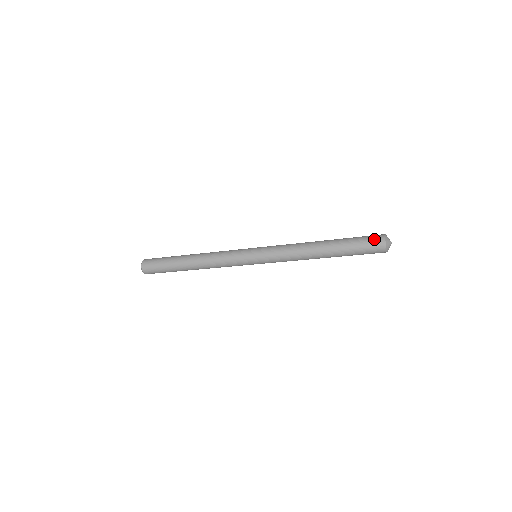
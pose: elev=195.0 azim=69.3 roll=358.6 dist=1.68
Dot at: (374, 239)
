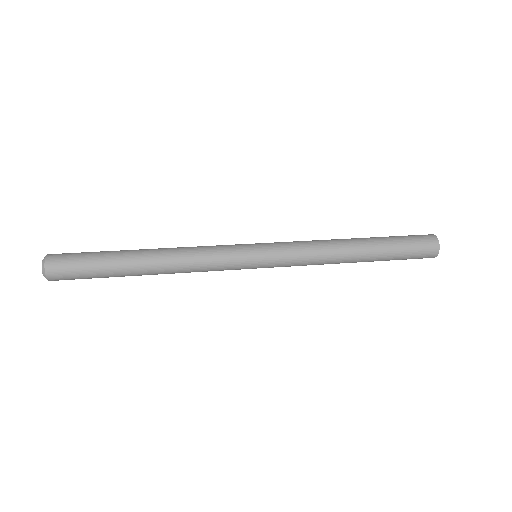
Dot at: (426, 240)
